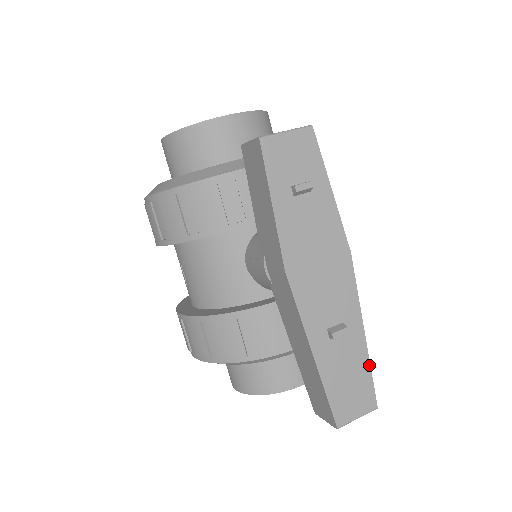
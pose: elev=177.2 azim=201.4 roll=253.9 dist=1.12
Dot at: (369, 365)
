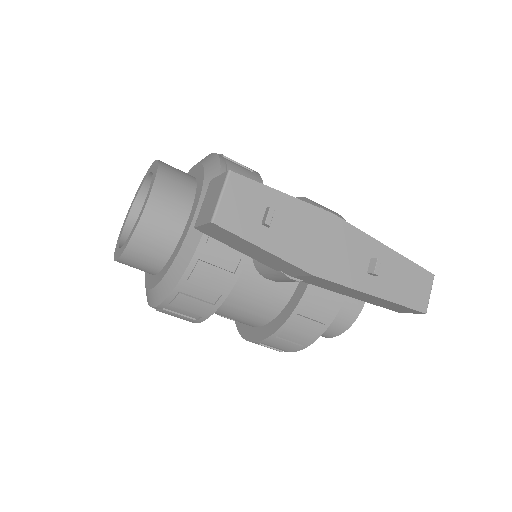
Dot at: (407, 260)
